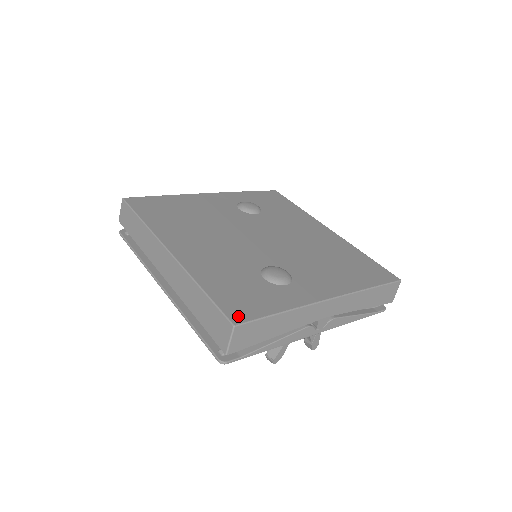
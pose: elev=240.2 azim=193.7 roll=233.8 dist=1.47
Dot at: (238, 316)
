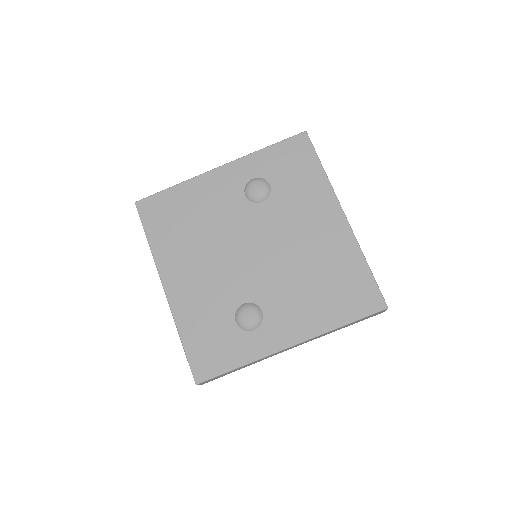
Dot at: (201, 374)
